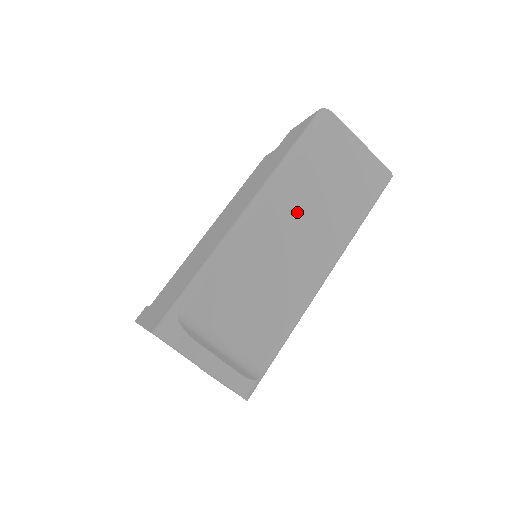
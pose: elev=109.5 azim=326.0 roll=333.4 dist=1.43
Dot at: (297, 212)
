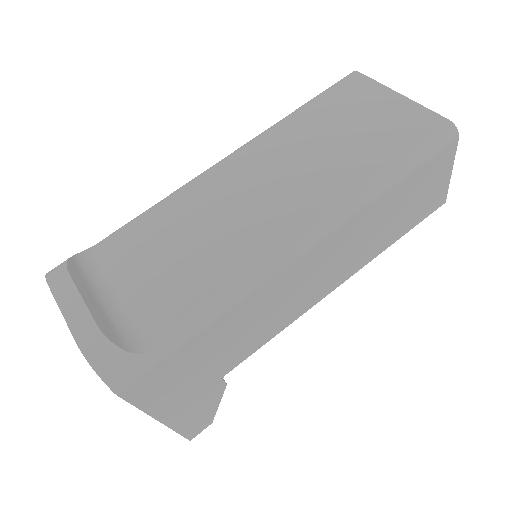
Dot at: (275, 165)
